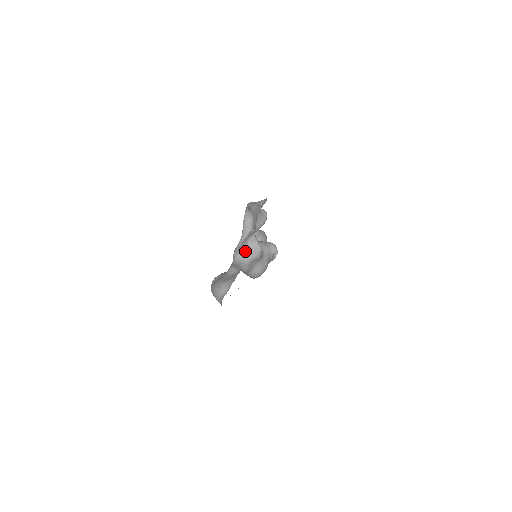
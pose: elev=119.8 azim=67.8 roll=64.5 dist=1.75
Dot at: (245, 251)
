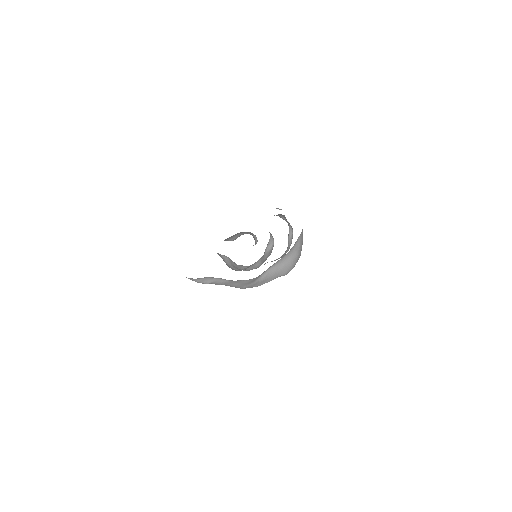
Dot at: (262, 258)
